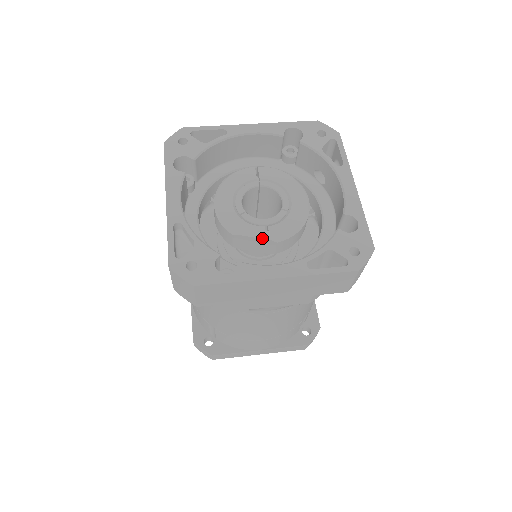
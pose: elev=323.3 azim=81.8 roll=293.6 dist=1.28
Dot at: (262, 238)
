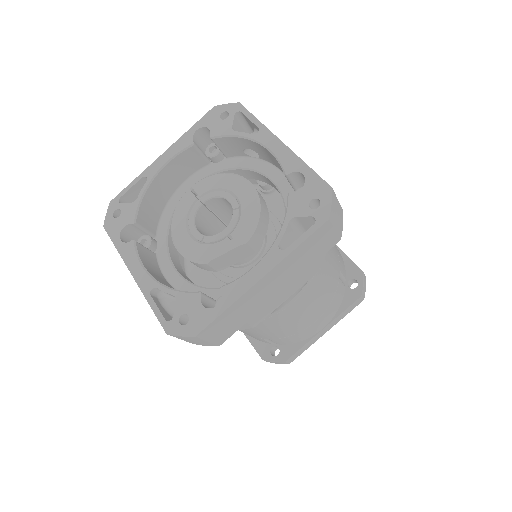
Dot at: (231, 249)
